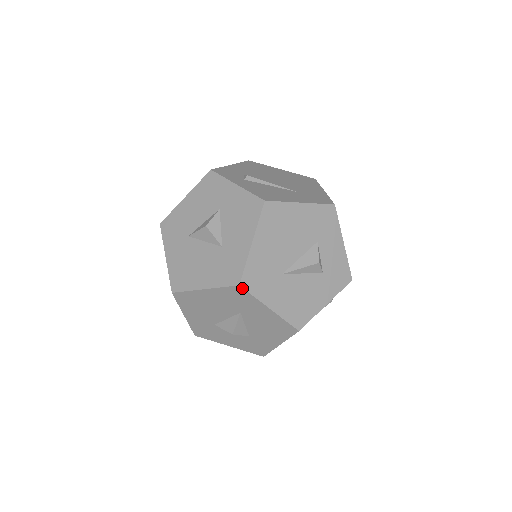
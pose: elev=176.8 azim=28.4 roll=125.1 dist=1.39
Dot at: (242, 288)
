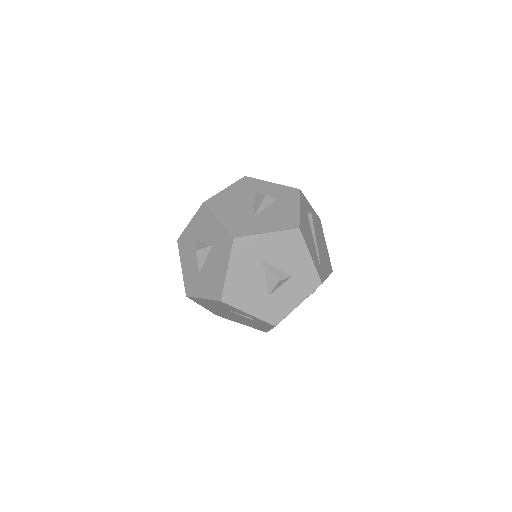
Dot at: (237, 238)
